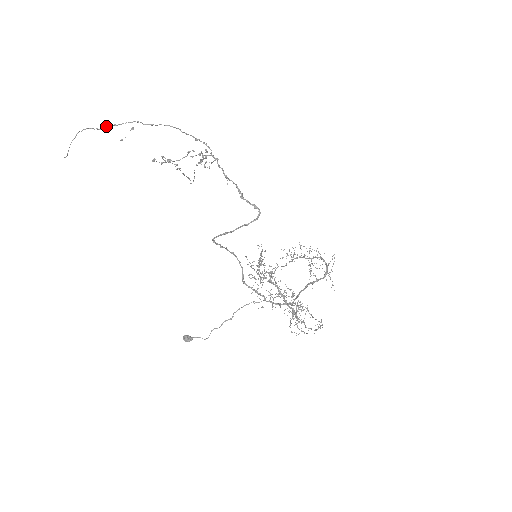
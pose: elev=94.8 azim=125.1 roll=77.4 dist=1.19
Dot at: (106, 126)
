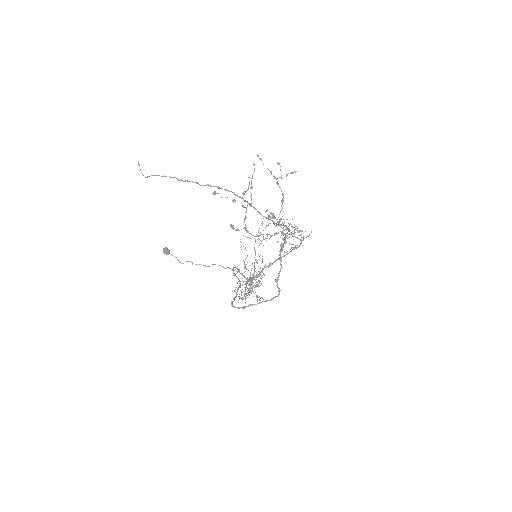
Dot at: (208, 185)
